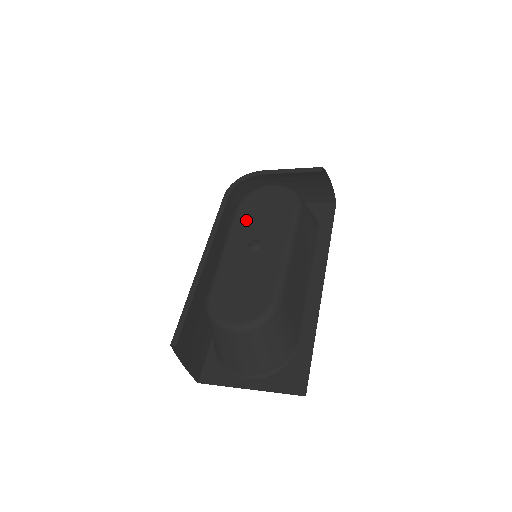
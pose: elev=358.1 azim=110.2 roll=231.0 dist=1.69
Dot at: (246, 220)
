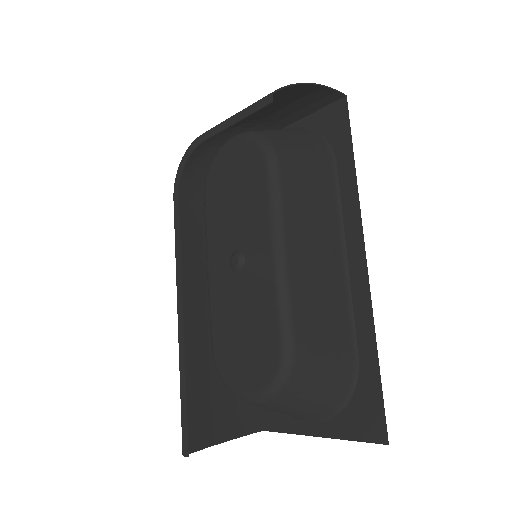
Dot at: (217, 217)
